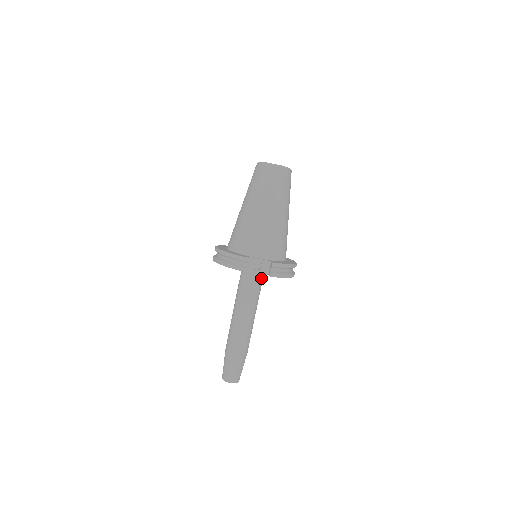
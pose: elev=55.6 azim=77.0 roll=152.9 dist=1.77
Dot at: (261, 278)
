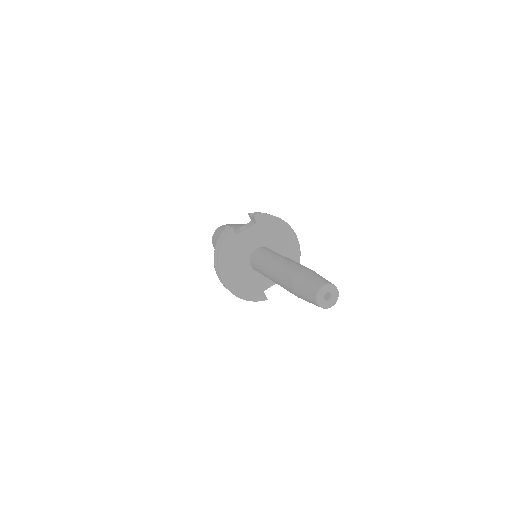
Dot at: occluded
